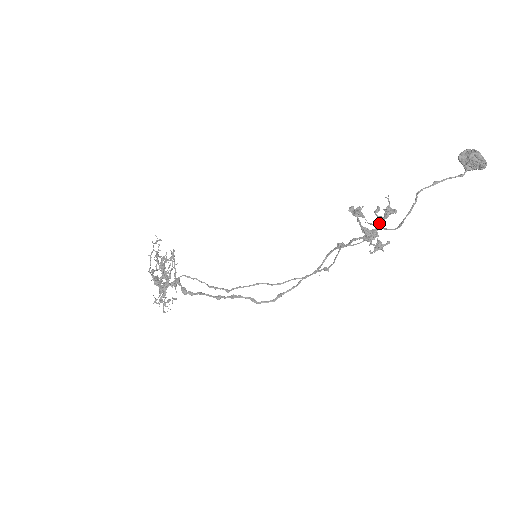
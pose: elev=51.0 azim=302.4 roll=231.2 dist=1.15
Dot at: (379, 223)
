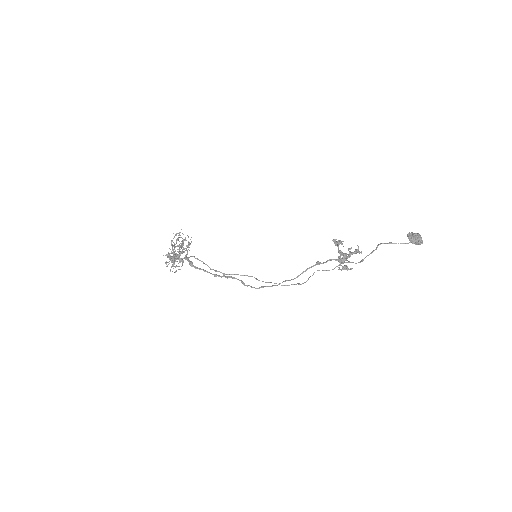
Dot at: (349, 255)
